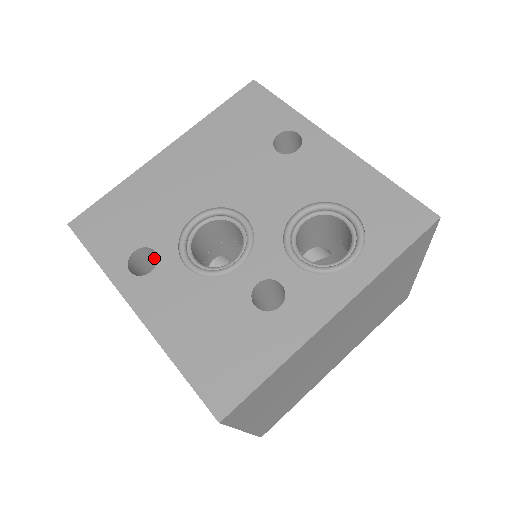
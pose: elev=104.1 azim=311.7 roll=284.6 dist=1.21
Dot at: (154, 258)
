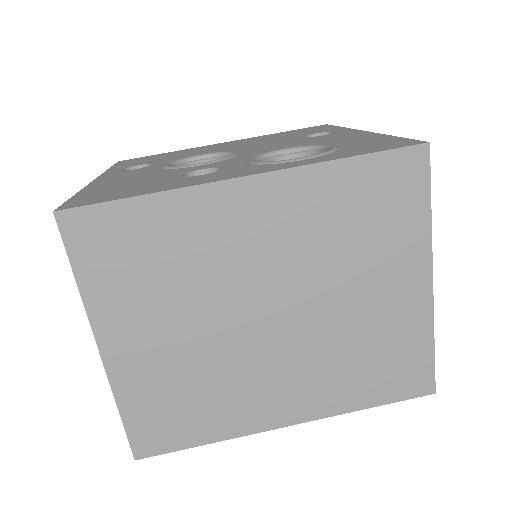
Dot at: occluded
